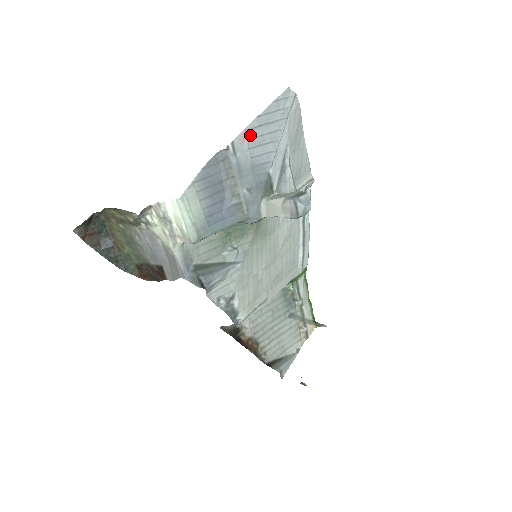
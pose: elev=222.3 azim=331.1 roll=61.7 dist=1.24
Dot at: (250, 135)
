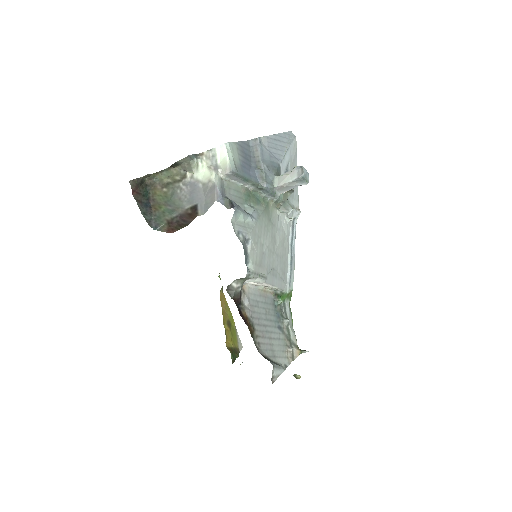
Dot at: (269, 141)
